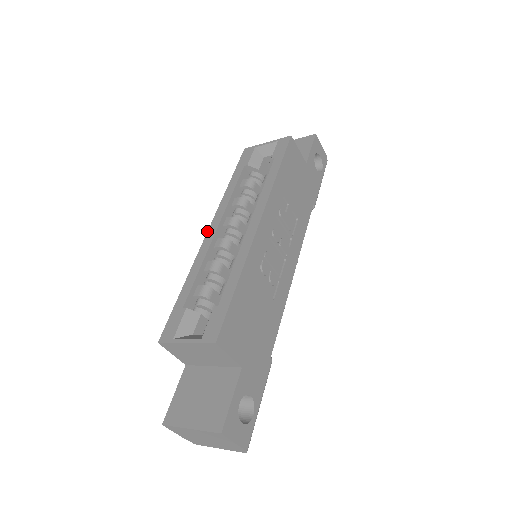
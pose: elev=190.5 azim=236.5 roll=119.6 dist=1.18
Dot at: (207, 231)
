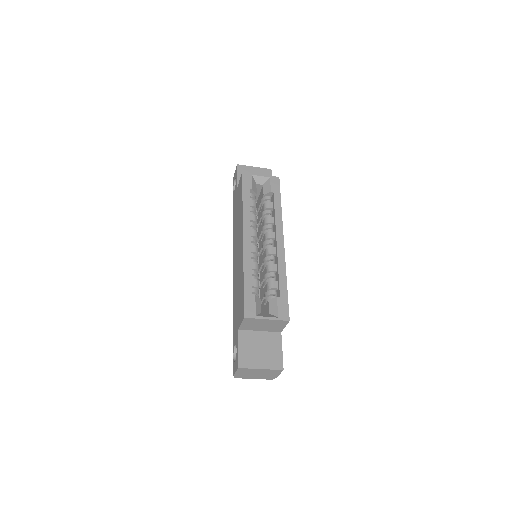
Dot at: (243, 238)
